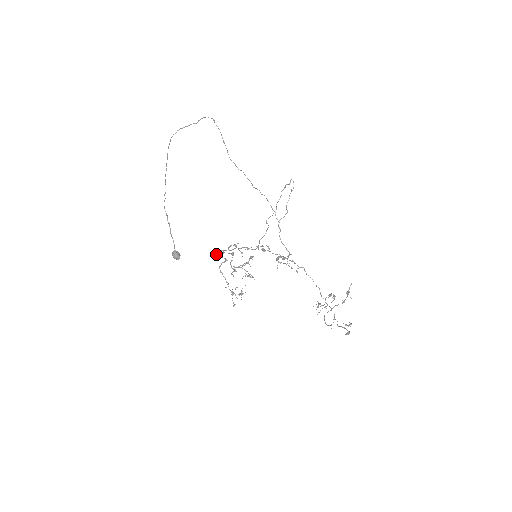
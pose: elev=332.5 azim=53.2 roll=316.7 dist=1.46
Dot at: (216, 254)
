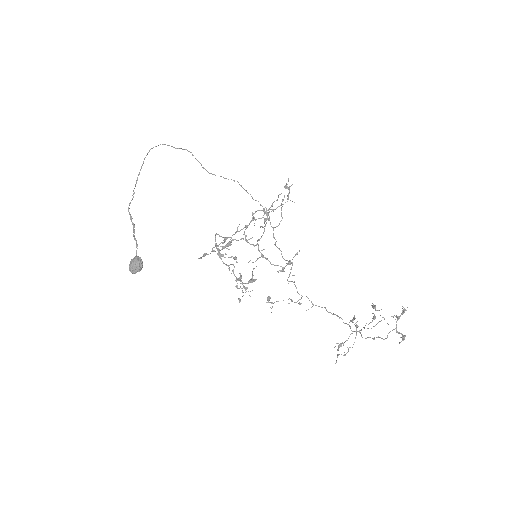
Dot at: (201, 257)
